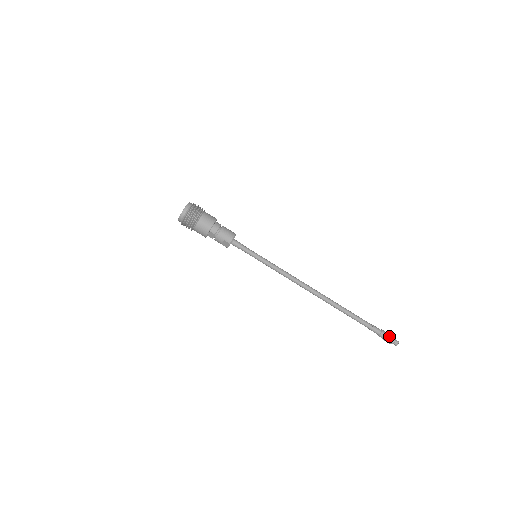
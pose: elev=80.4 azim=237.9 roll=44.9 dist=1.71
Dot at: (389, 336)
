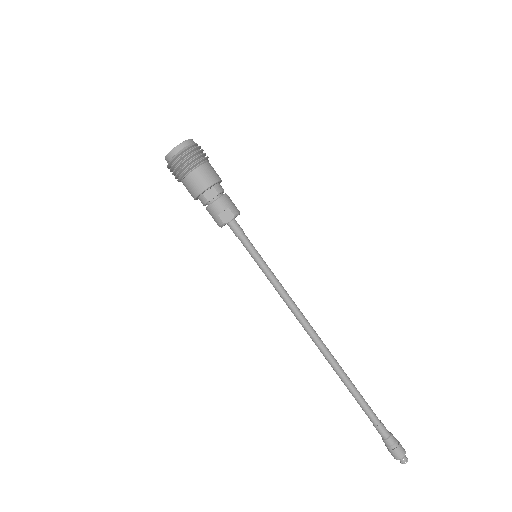
Dot at: (399, 442)
